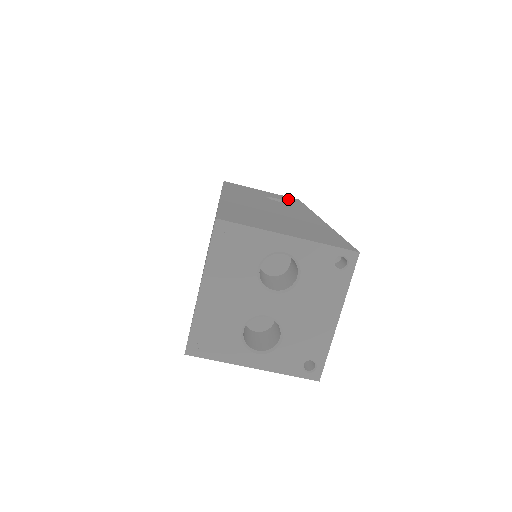
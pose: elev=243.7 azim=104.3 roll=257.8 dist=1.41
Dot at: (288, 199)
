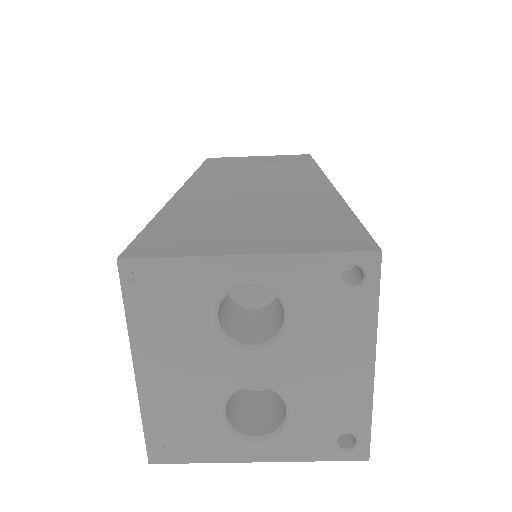
Dot at: (292, 159)
